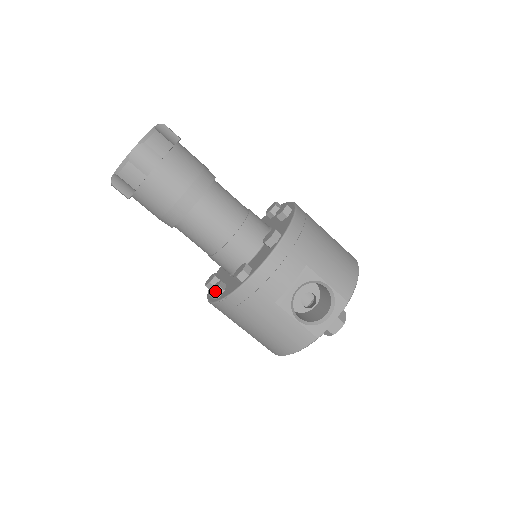
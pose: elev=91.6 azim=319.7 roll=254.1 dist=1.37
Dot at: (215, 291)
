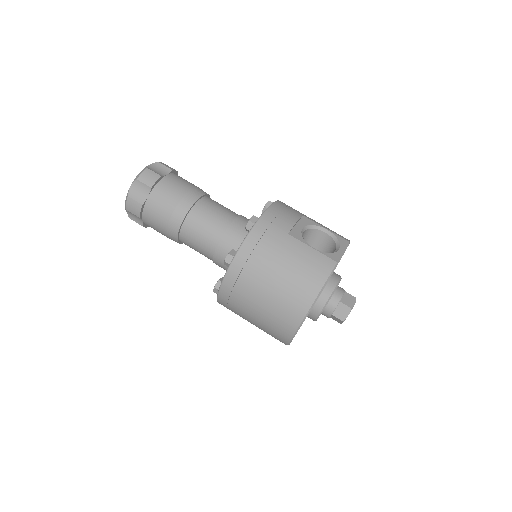
Dot at: (230, 252)
